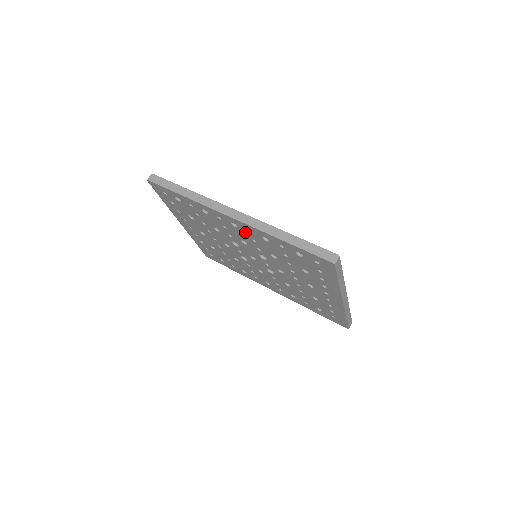
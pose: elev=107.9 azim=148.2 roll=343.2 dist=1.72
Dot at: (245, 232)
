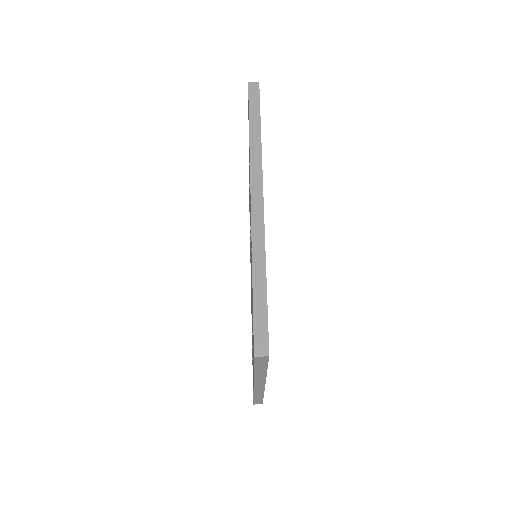
Dot at: occluded
